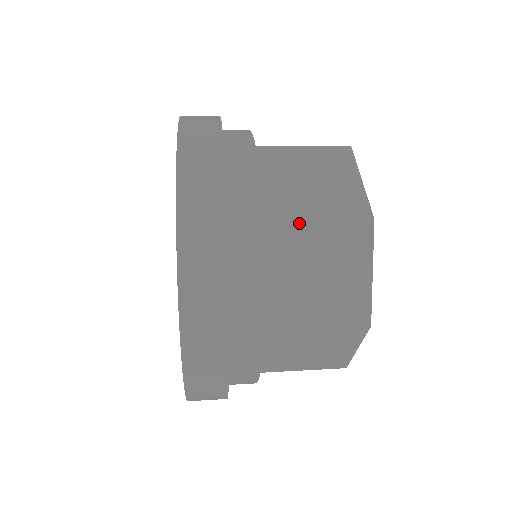
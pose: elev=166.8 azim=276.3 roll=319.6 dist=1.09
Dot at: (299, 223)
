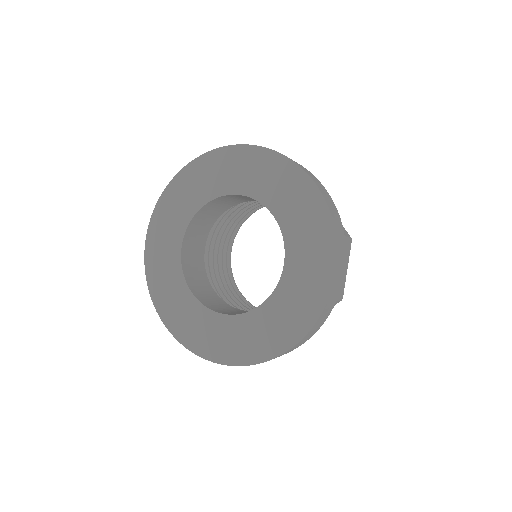
Dot at: occluded
